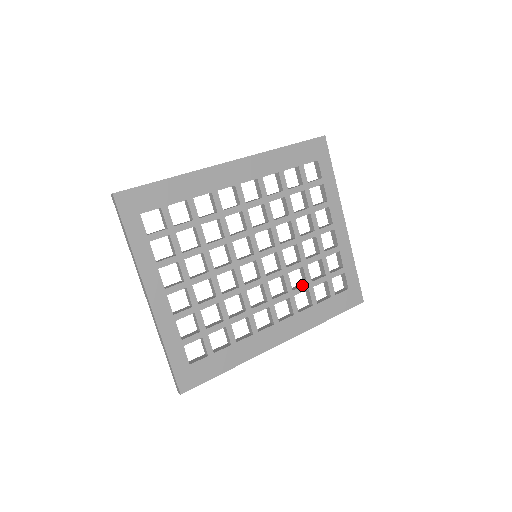
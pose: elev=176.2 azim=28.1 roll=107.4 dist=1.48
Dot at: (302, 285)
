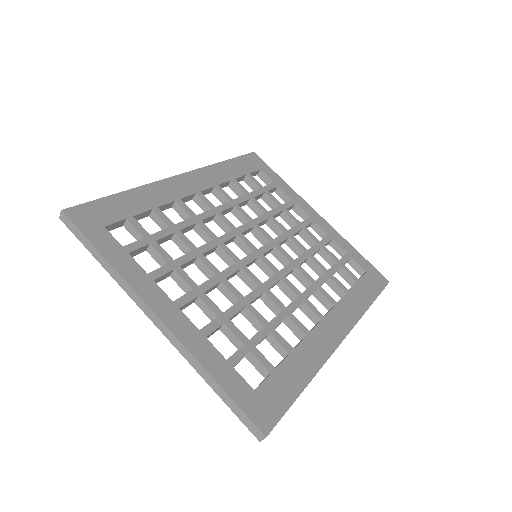
Dot at: (321, 276)
